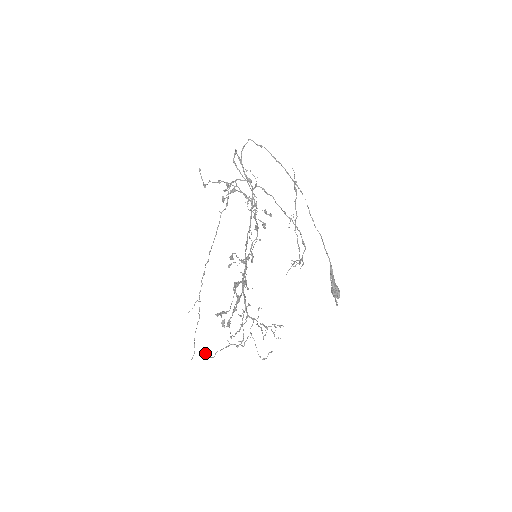
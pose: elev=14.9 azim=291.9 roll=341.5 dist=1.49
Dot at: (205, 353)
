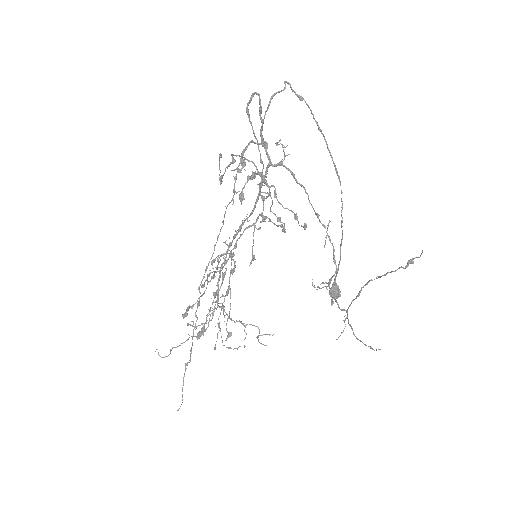
Dot at: (157, 349)
